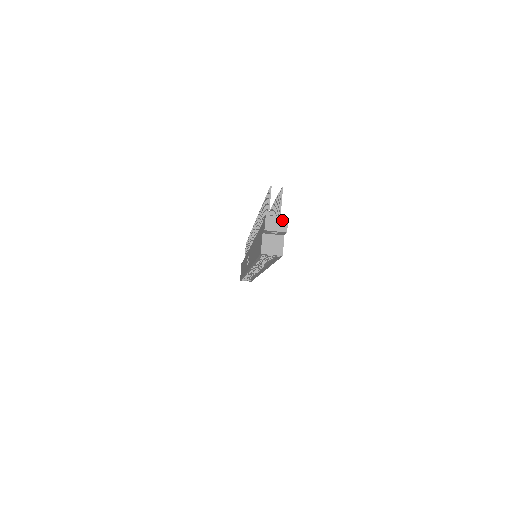
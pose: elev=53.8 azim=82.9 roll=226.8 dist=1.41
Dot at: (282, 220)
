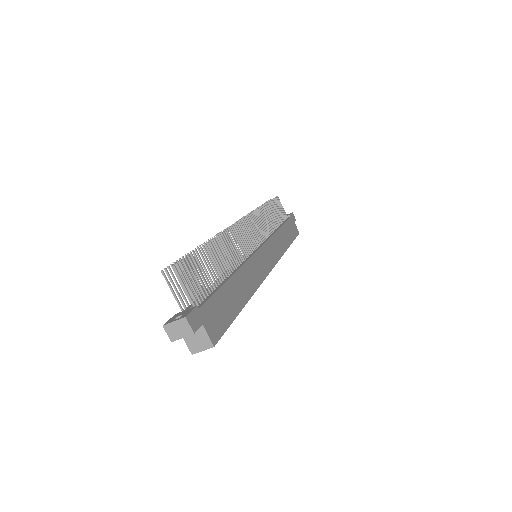
Dot at: (181, 323)
